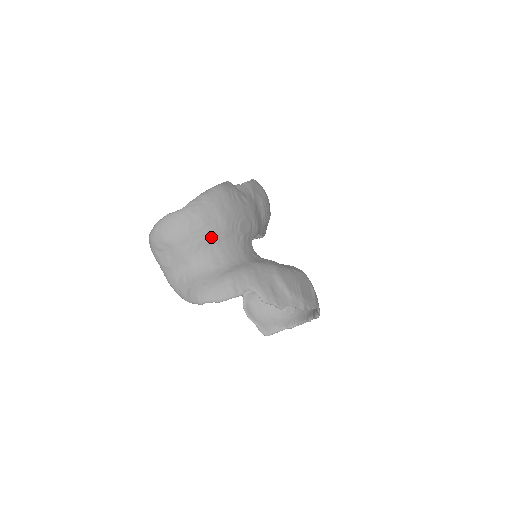
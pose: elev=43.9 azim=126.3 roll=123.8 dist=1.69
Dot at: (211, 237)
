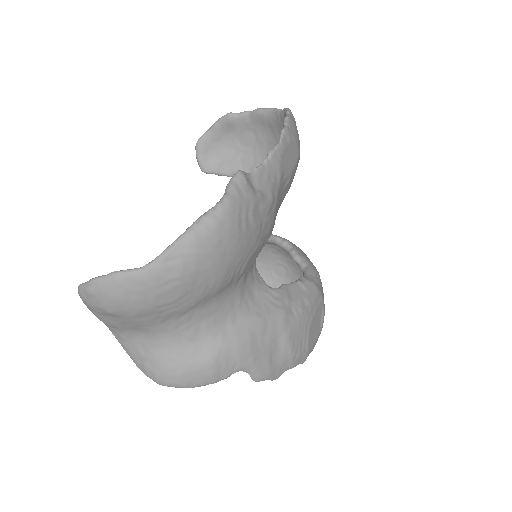
Dot at: (192, 304)
